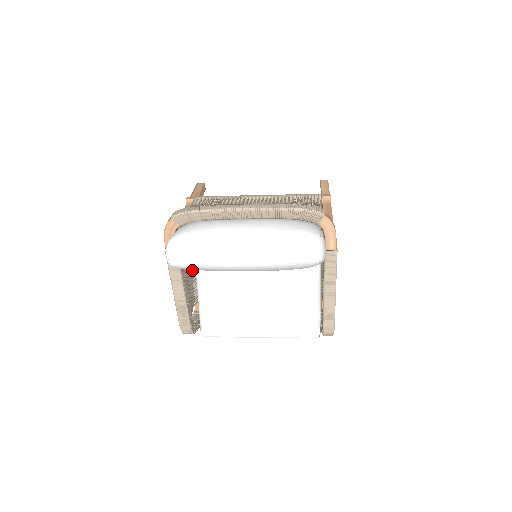
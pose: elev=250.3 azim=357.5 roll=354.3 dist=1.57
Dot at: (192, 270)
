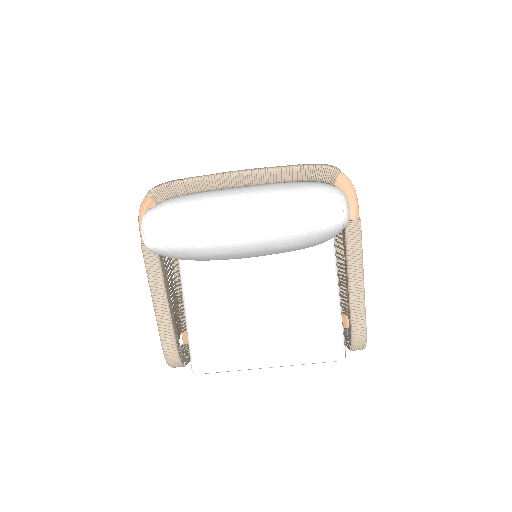
Dot at: (177, 285)
